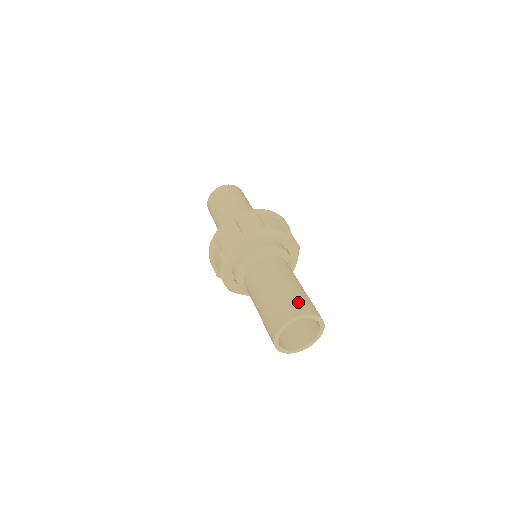
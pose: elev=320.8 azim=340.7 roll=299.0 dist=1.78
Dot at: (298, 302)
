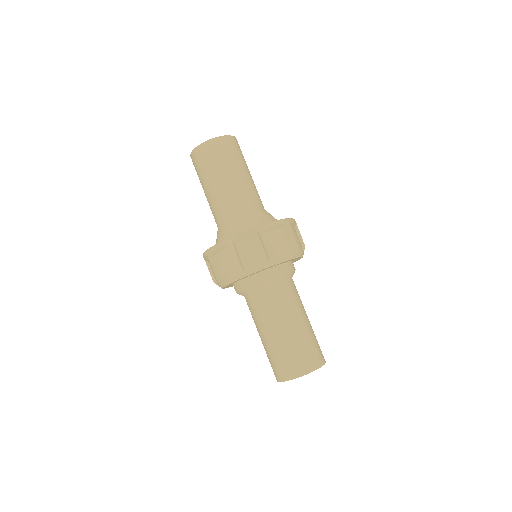
Dot at: (315, 350)
